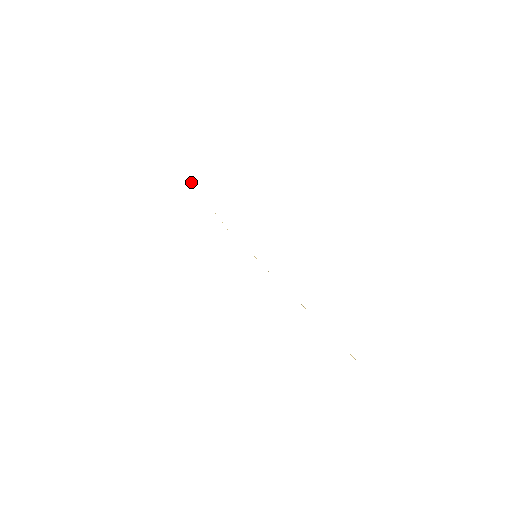
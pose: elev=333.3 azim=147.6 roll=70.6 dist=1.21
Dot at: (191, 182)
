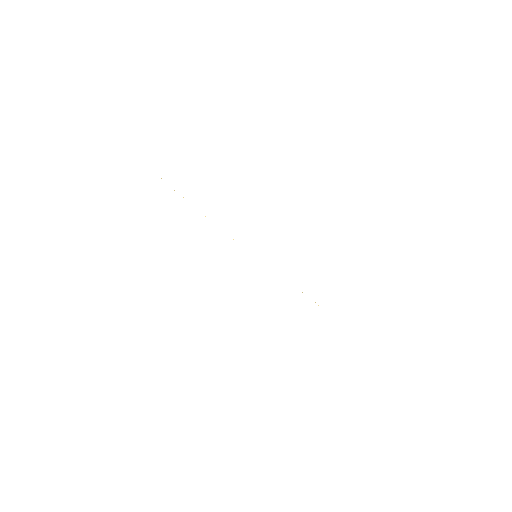
Dot at: occluded
